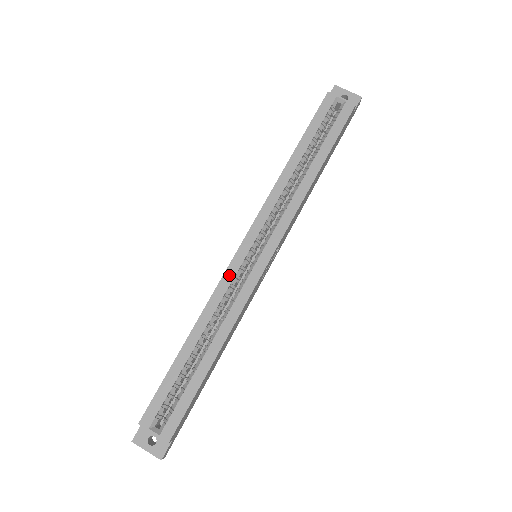
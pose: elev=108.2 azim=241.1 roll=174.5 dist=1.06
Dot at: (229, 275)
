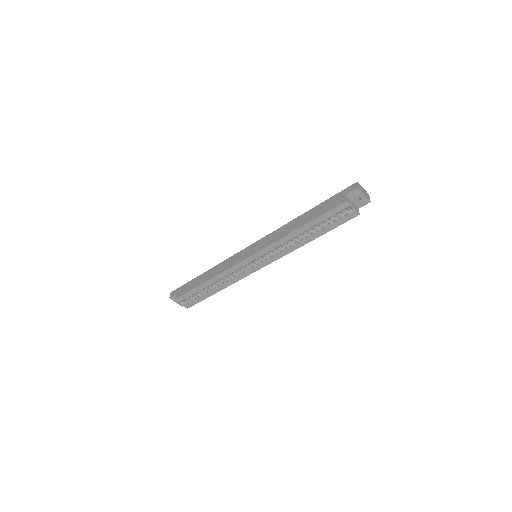
Dot at: (237, 267)
